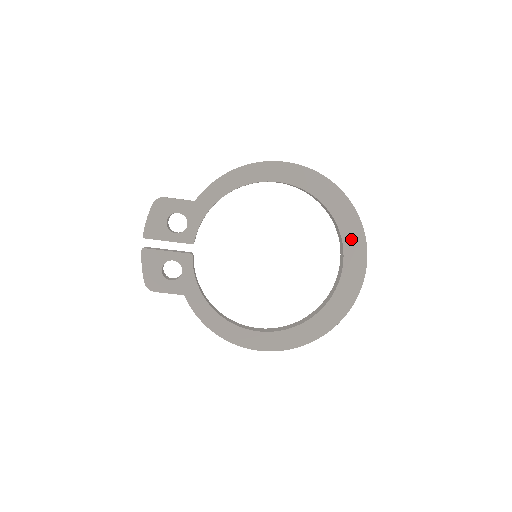
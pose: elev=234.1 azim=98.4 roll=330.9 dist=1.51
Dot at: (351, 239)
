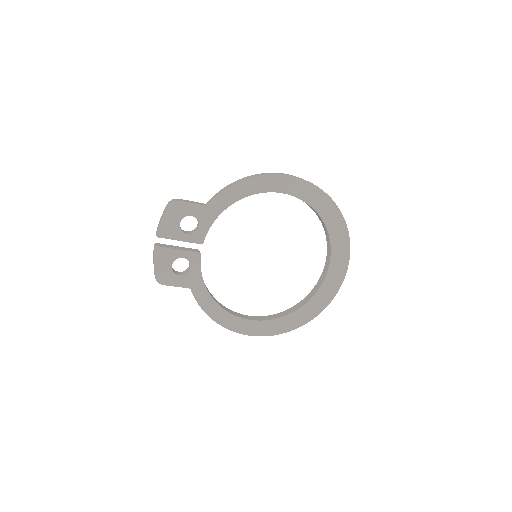
Dot at: (338, 246)
